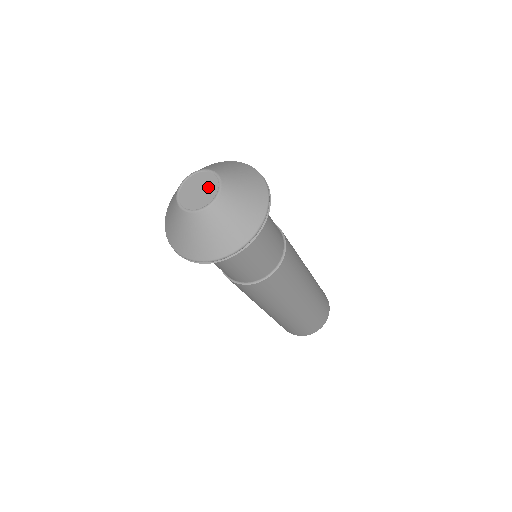
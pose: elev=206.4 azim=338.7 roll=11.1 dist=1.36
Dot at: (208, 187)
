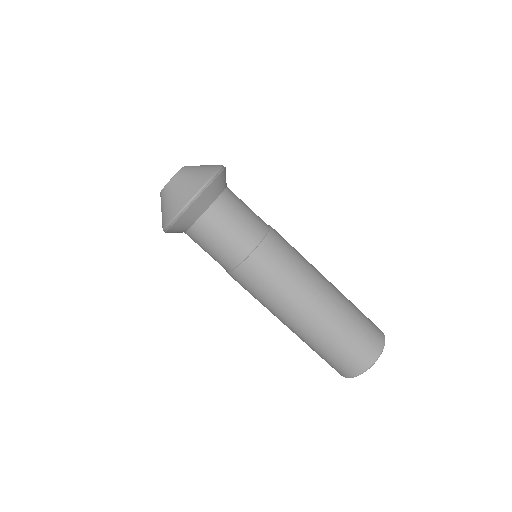
Dot at: occluded
